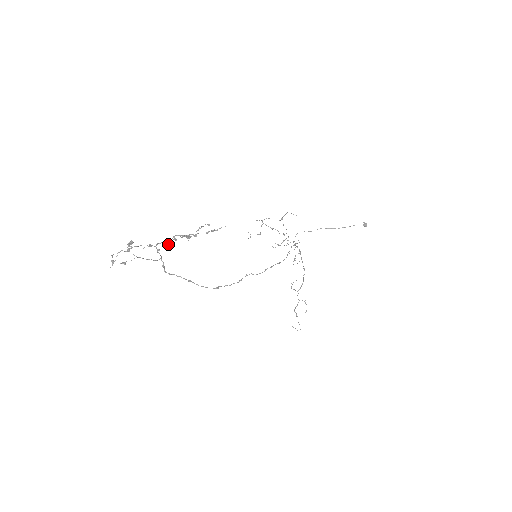
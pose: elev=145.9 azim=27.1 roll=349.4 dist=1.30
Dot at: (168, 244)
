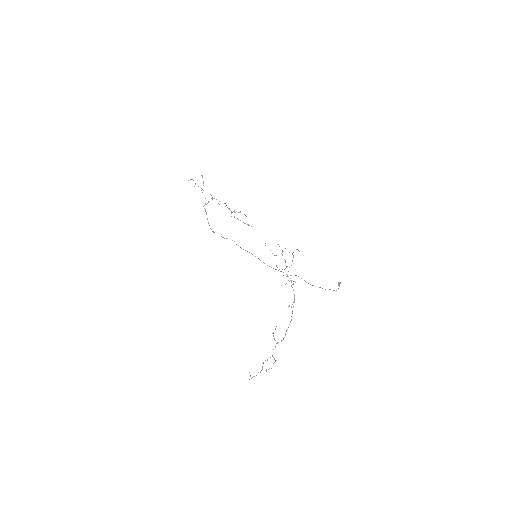
Dot at: occluded
